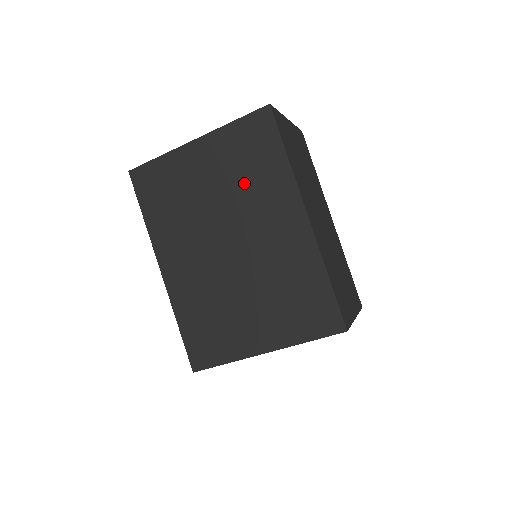
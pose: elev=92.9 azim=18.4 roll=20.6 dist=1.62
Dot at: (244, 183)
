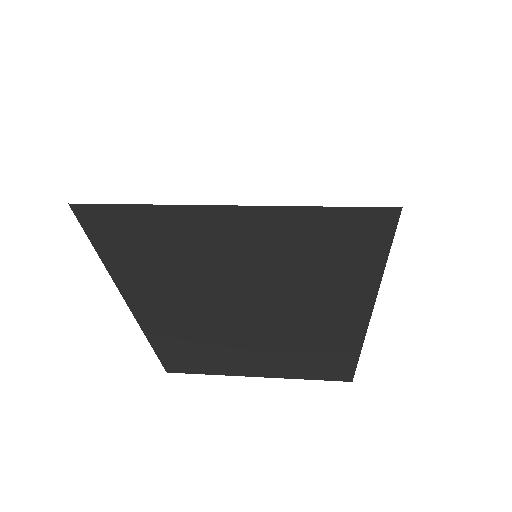
Dot at: (298, 276)
